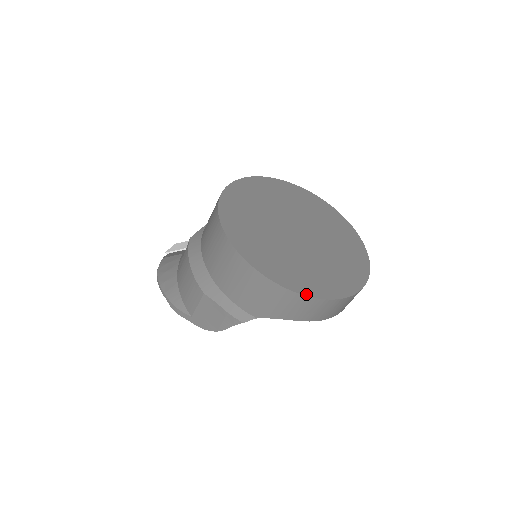
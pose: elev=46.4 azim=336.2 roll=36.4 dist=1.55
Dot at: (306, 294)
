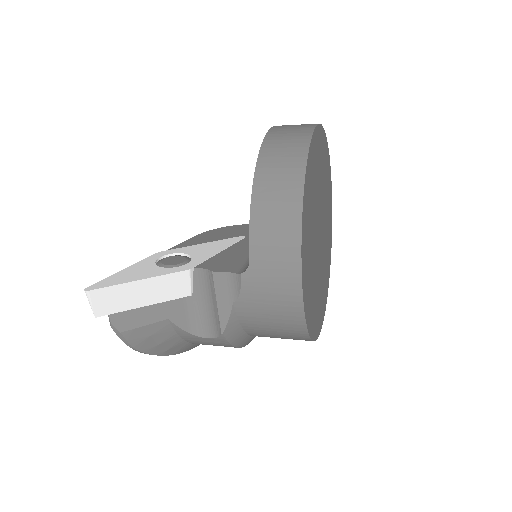
Dot at: occluded
